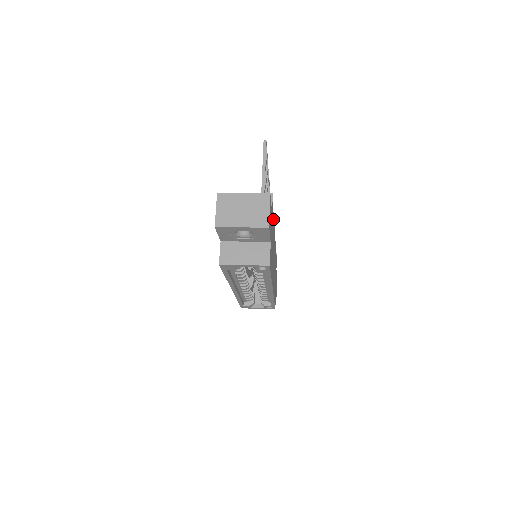
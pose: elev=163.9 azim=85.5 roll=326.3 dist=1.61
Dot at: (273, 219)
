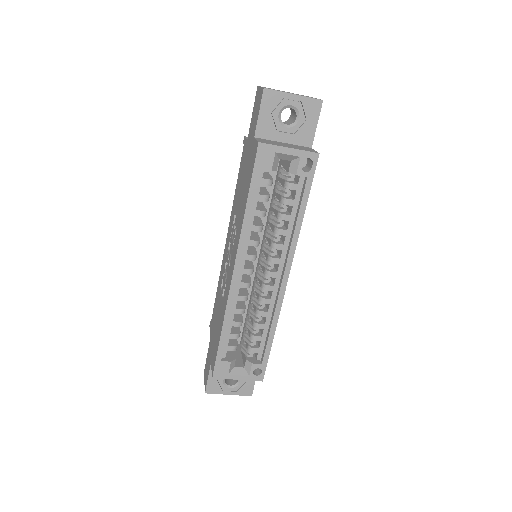
Dot at: occluded
